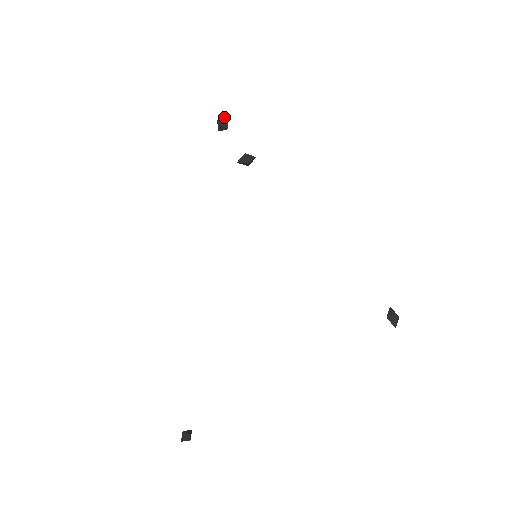
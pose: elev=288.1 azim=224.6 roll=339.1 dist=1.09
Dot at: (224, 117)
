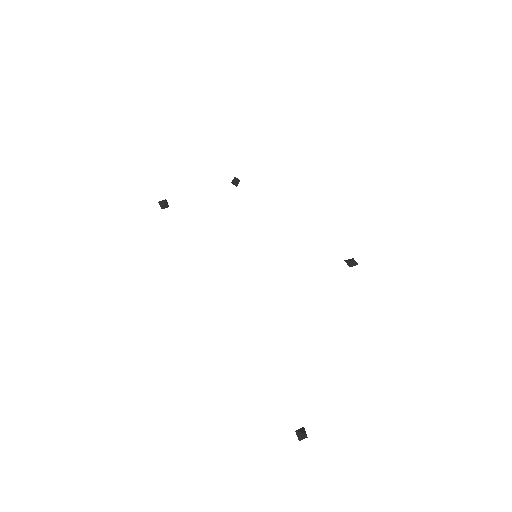
Dot at: occluded
